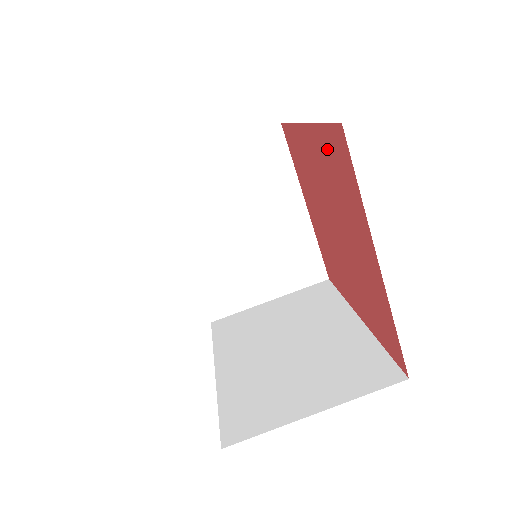
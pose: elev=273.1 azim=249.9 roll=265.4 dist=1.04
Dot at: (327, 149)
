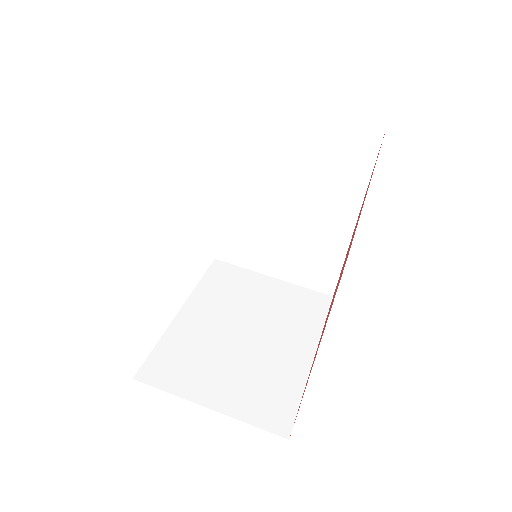
Dot at: occluded
